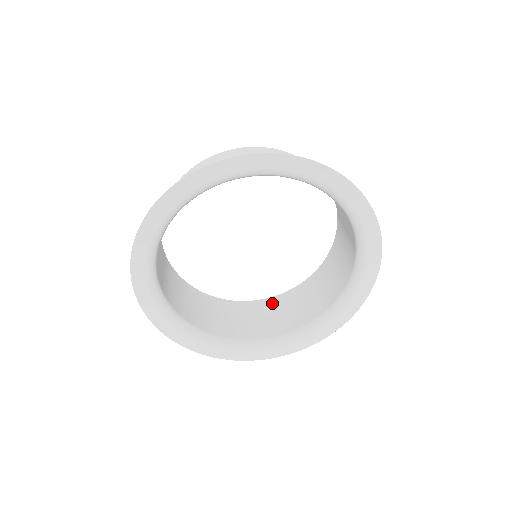
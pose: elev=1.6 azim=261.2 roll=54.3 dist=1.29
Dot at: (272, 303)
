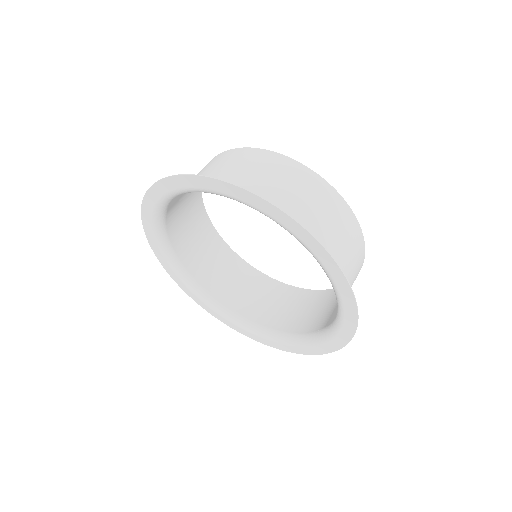
Dot at: (297, 295)
